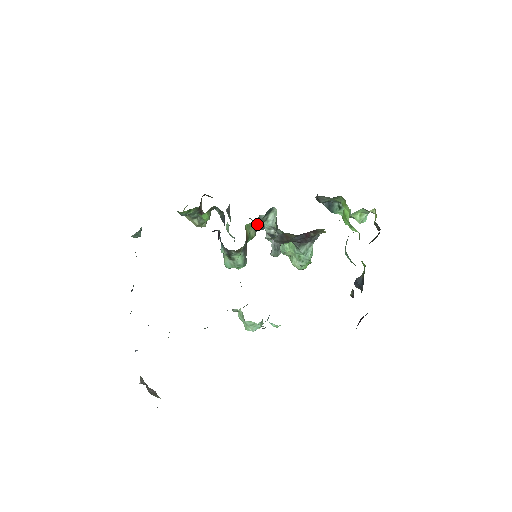
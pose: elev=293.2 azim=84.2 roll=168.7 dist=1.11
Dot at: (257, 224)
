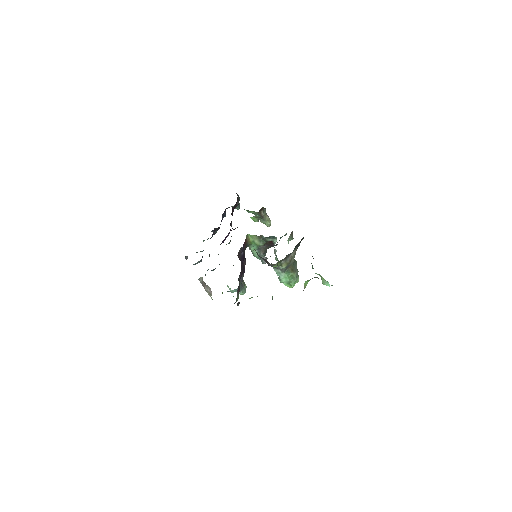
Dot at: (264, 240)
